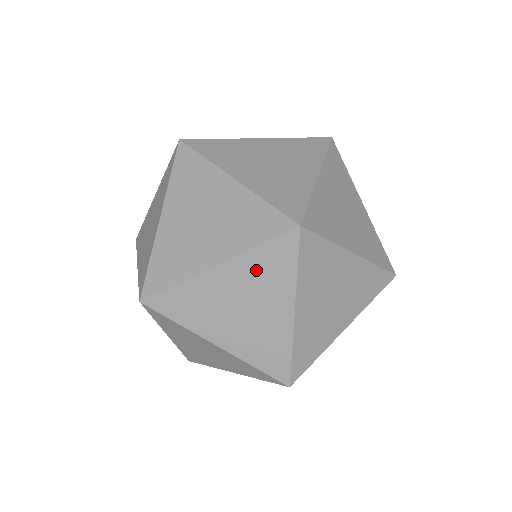
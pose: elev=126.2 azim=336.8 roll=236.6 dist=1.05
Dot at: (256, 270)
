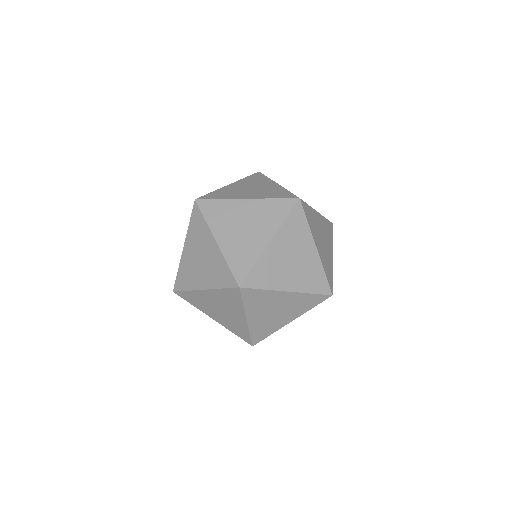
Dot at: (290, 233)
